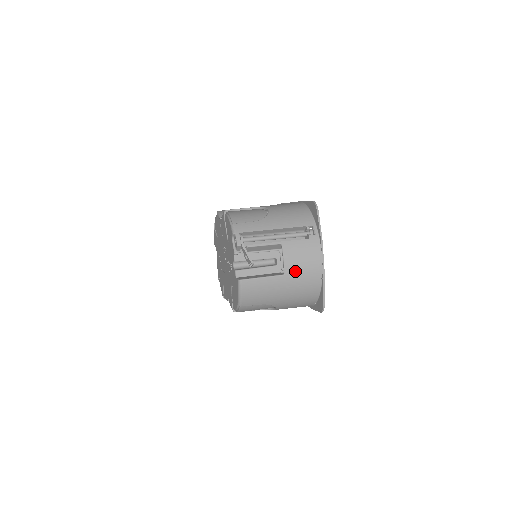
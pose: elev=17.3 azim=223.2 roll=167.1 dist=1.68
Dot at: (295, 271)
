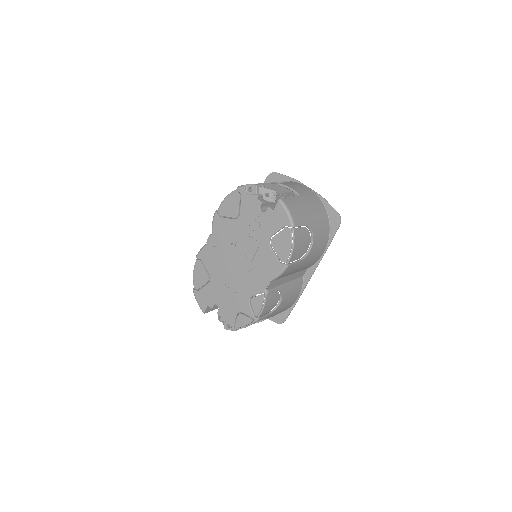
Dot at: (303, 193)
